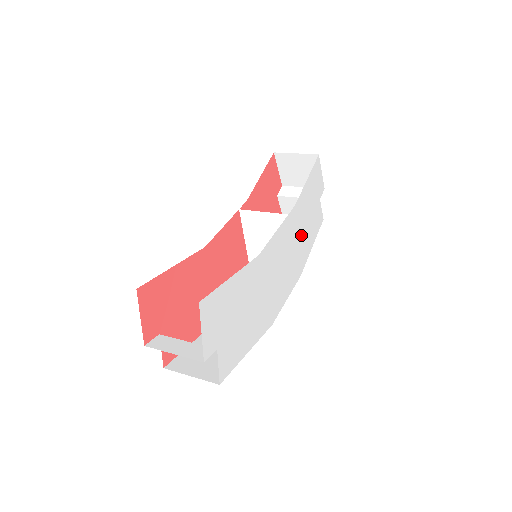
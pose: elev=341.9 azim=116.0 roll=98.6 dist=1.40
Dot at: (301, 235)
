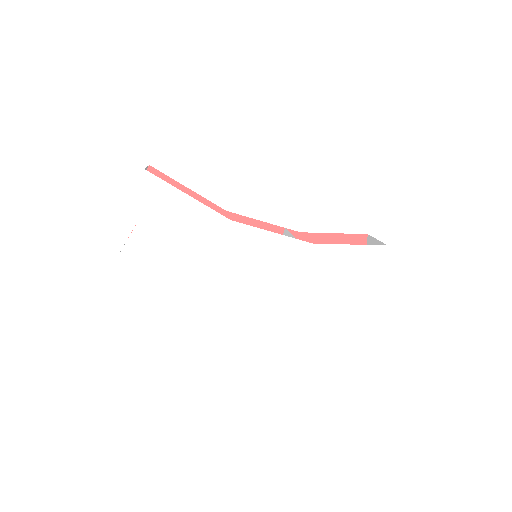
Dot at: (308, 282)
